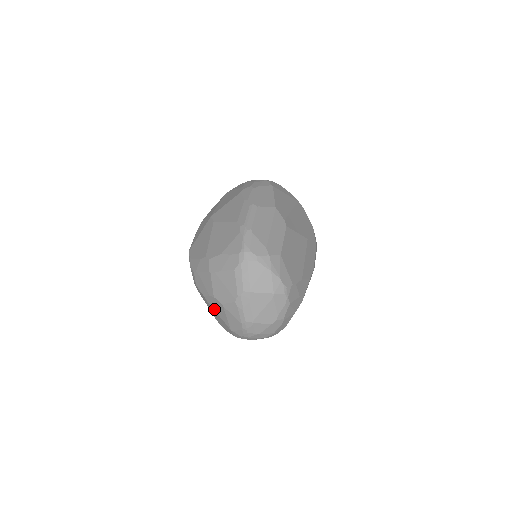
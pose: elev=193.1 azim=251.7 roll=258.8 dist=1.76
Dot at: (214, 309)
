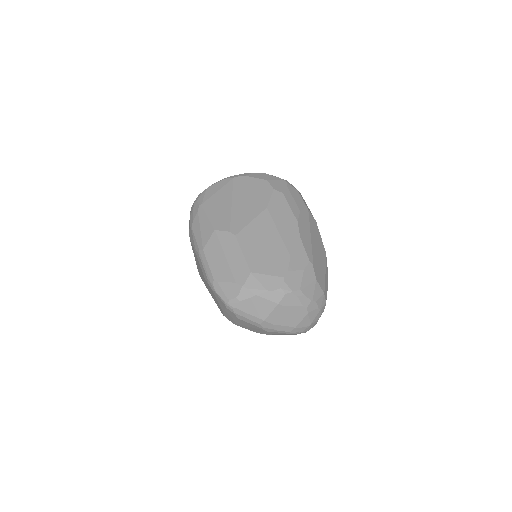
Dot at: occluded
